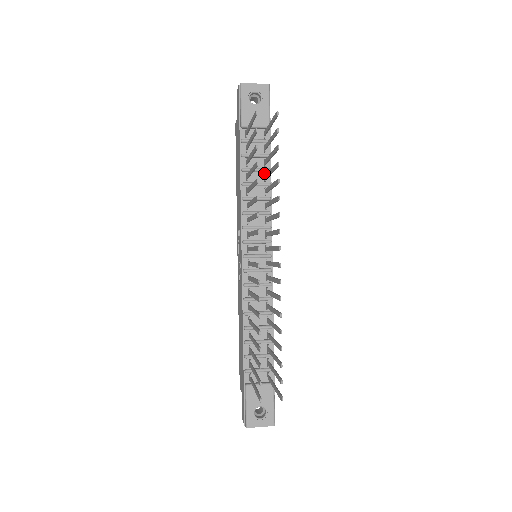
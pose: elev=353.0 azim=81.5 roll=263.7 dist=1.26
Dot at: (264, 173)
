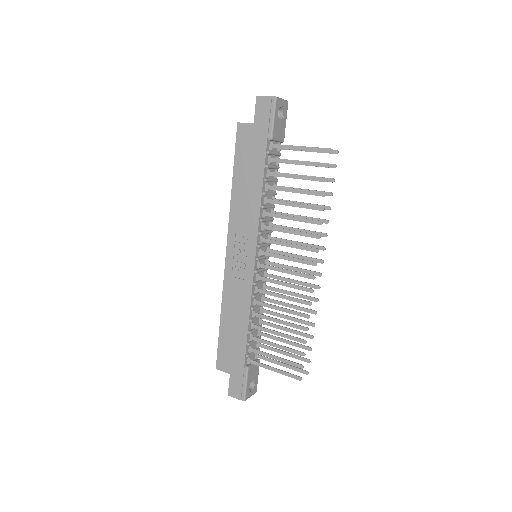
Dot at: (274, 183)
